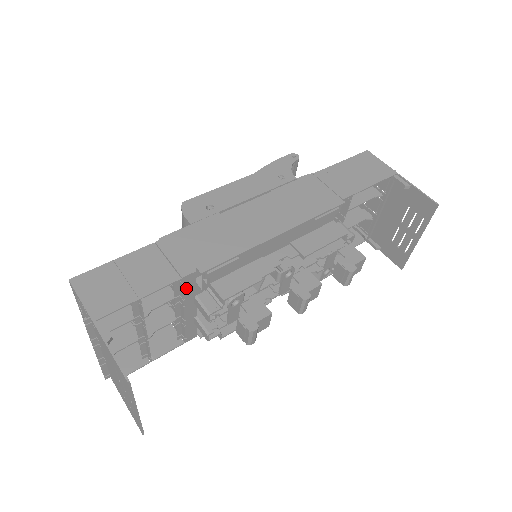
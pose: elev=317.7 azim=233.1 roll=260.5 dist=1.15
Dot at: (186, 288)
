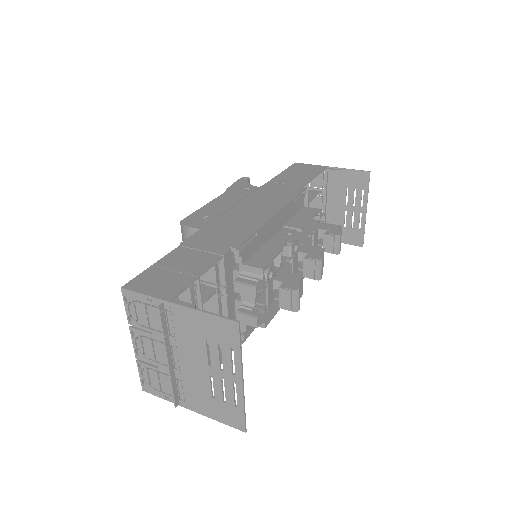
Dot at: (226, 271)
